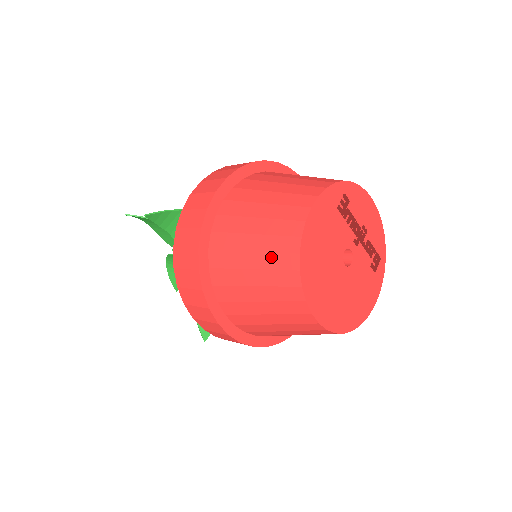
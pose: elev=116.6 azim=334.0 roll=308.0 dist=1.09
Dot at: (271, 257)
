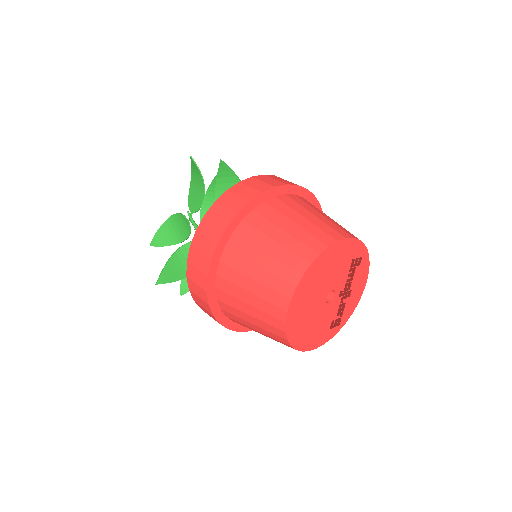
Dot at: (297, 243)
